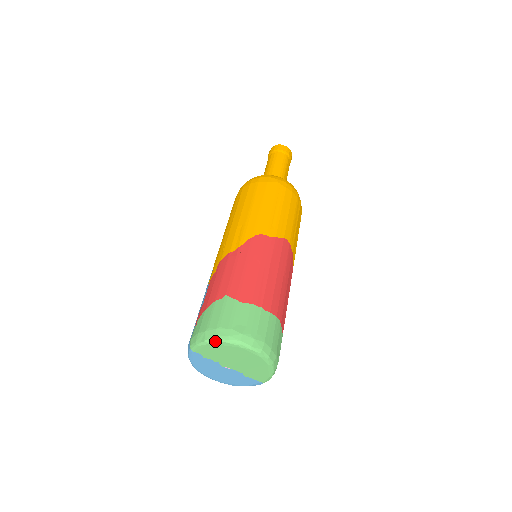
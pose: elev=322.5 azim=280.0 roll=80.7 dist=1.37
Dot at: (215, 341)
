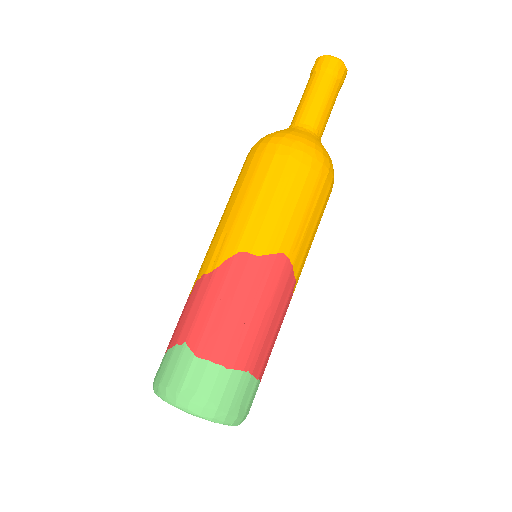
Dot at: occluded
